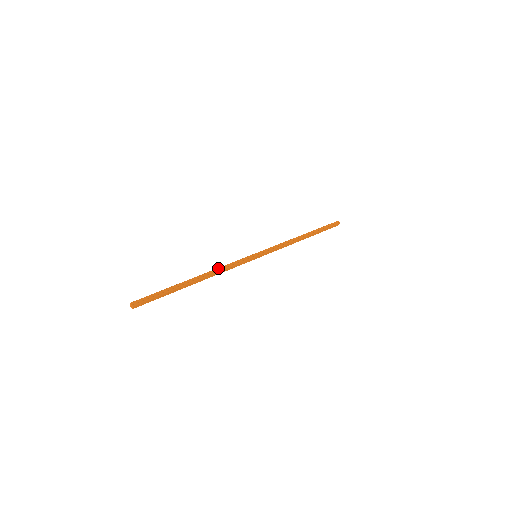
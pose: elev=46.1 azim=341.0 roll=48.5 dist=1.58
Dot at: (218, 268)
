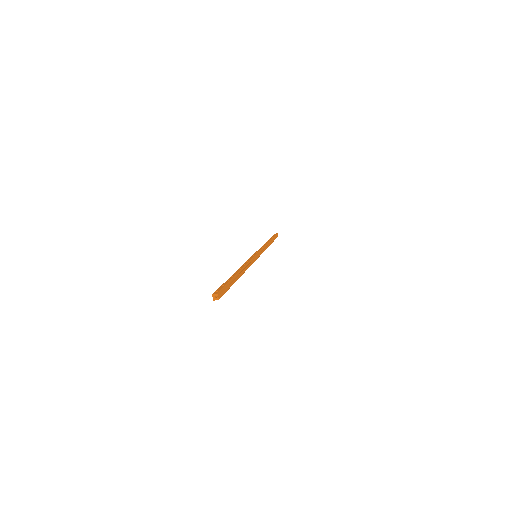
Dot at: (247, 264)
